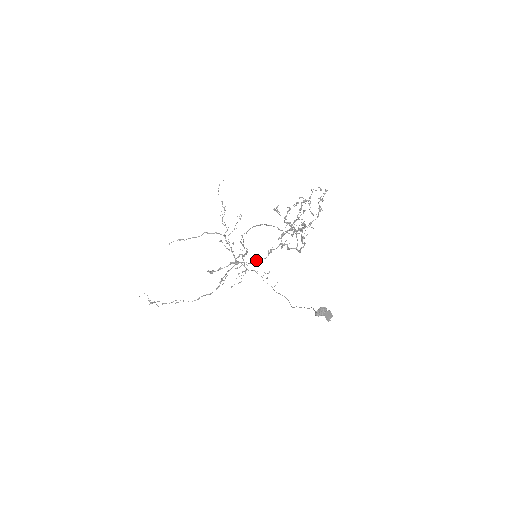
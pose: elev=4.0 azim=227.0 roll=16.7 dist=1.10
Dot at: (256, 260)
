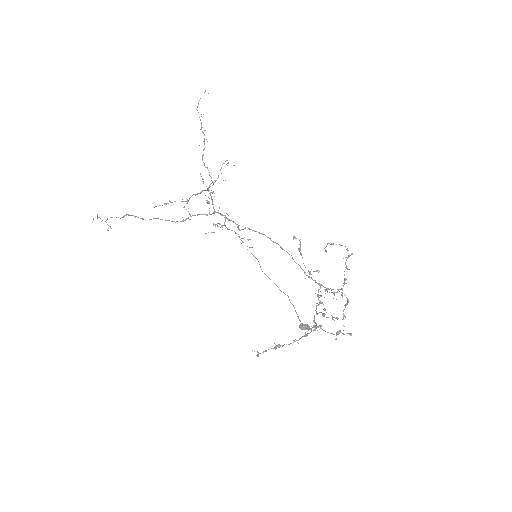
Dot at: occluded
